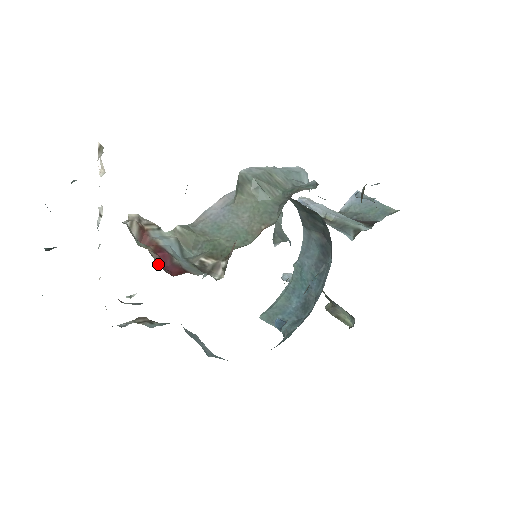
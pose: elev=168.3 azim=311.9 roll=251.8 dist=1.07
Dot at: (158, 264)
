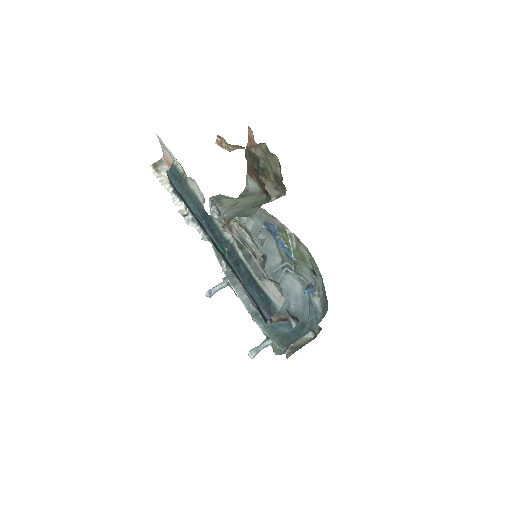
Dot at: occluded
